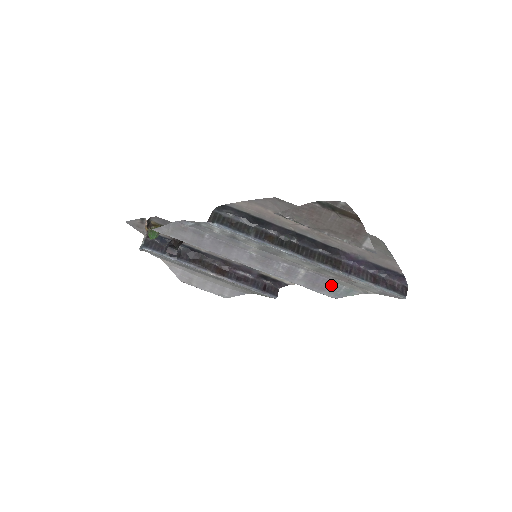
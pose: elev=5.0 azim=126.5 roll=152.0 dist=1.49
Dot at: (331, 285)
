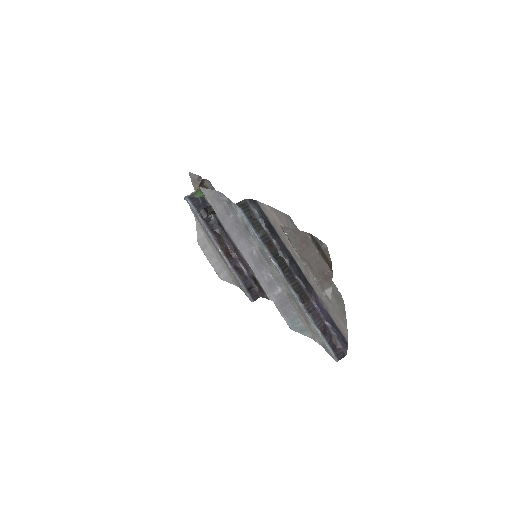
Dot at: (293, 315)
